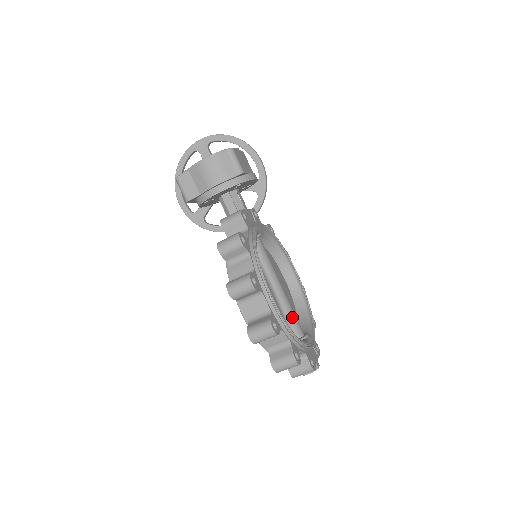
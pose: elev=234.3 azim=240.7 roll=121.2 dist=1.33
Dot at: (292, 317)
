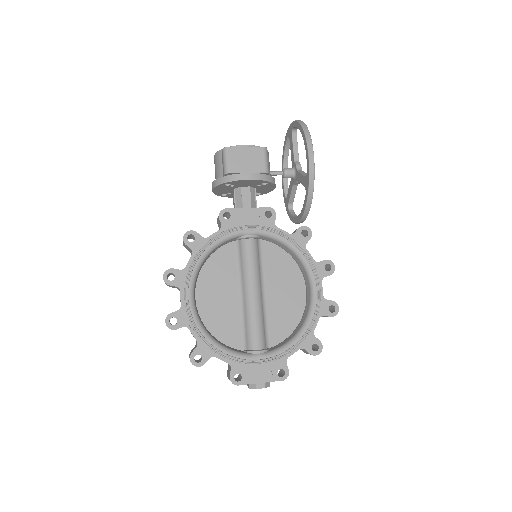
Dot at: (249, 327)
